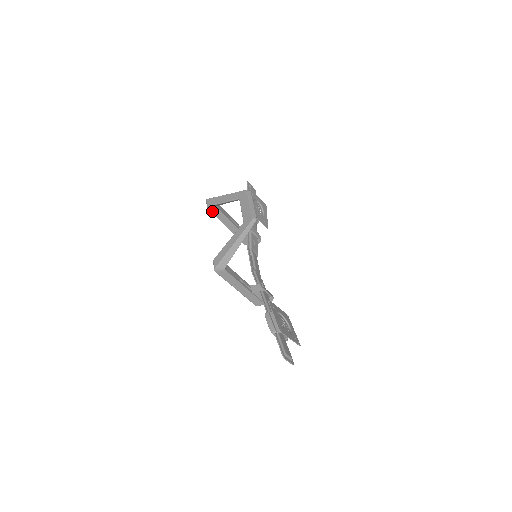
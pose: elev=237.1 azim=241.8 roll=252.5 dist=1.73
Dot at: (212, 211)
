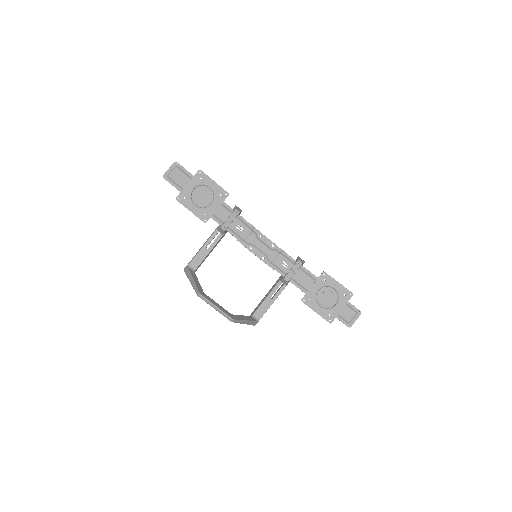
Dot at: occluded
